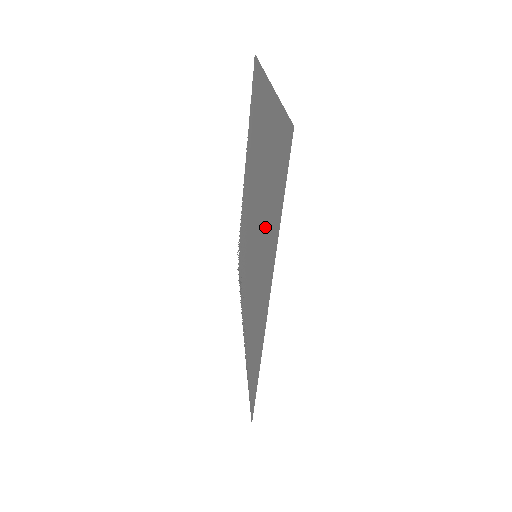
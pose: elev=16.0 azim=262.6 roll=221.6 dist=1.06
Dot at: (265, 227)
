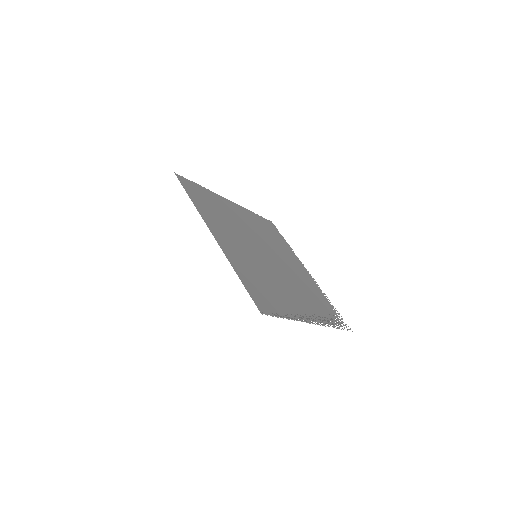
Dot at: (225, 227)
